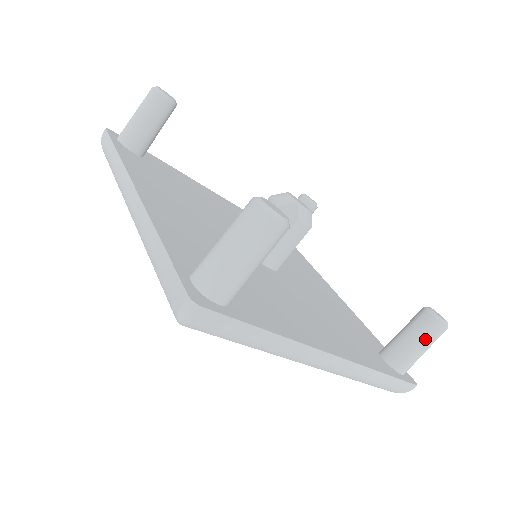
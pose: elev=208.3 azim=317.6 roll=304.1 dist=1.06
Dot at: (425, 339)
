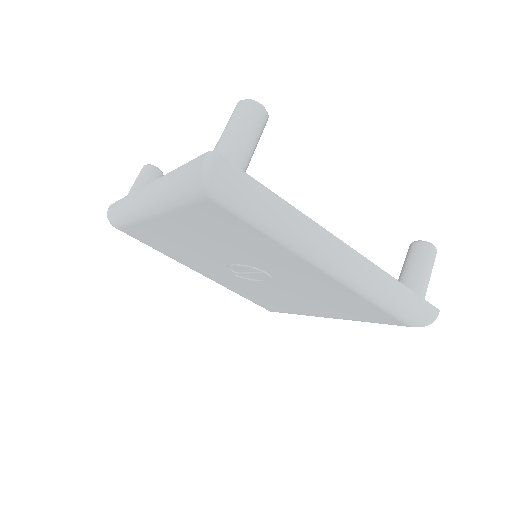
Dot at: (423, 261)
